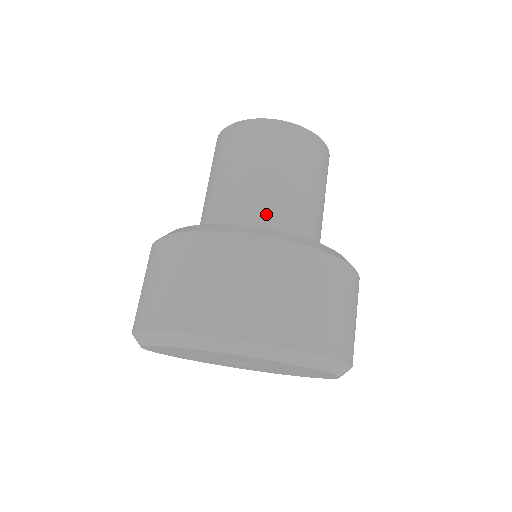
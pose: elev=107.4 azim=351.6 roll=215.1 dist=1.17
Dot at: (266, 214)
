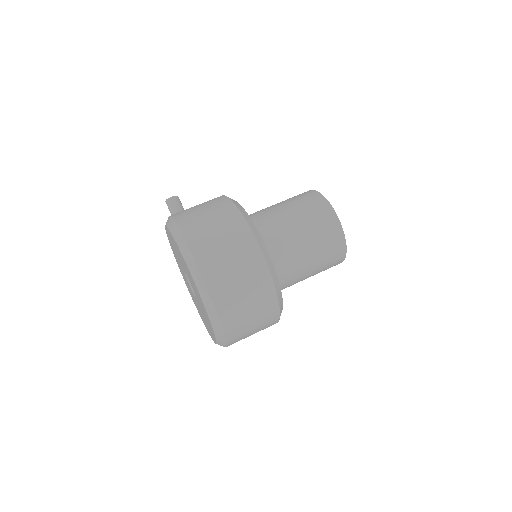
Dot at: (287, 272)
